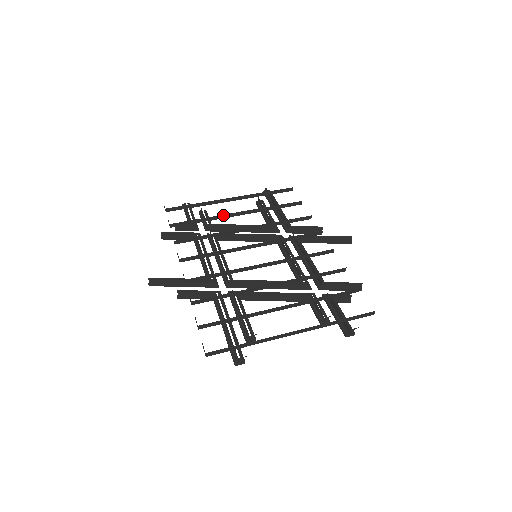
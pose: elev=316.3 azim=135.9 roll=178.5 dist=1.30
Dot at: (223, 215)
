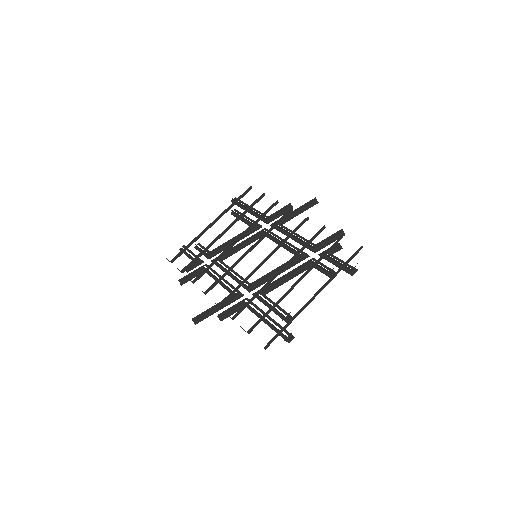
Dot at: (214, 240)
